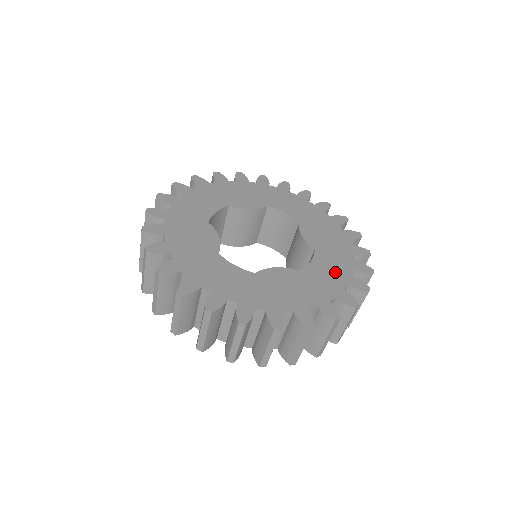
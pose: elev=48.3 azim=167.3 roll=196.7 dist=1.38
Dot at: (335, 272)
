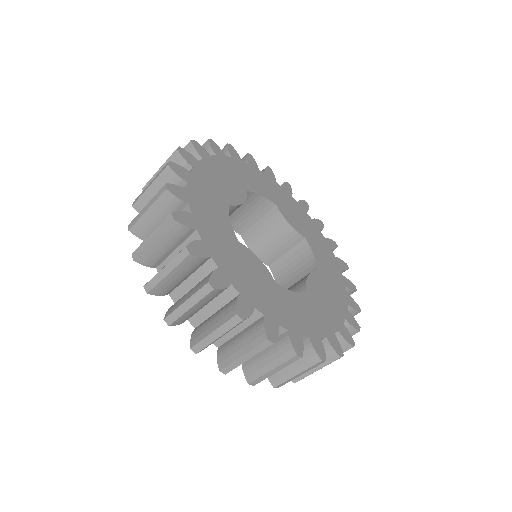
Dot at: (328, 258)
